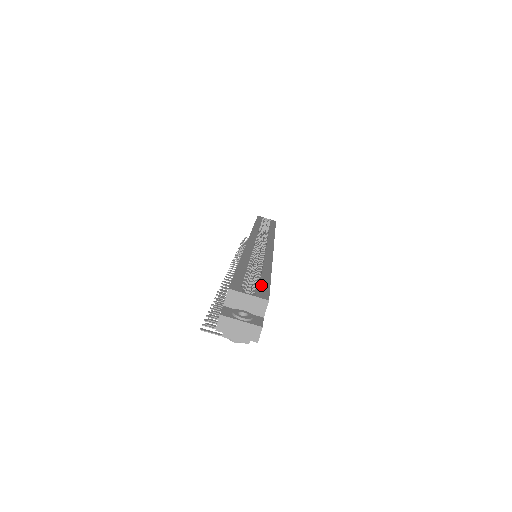
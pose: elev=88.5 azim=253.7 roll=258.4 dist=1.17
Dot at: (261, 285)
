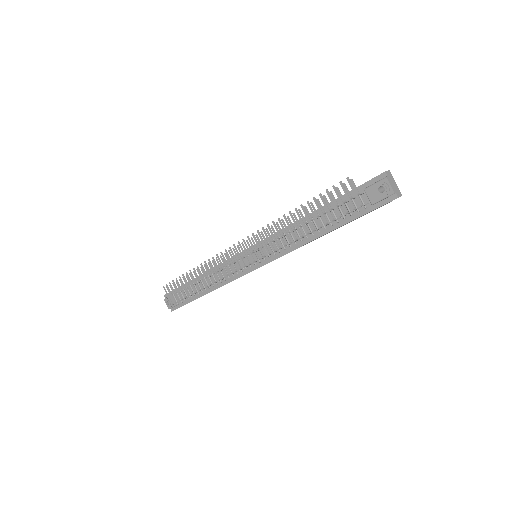
Dot at: occluded
